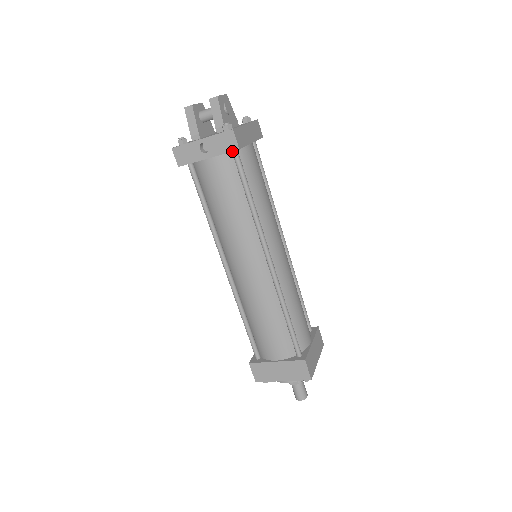
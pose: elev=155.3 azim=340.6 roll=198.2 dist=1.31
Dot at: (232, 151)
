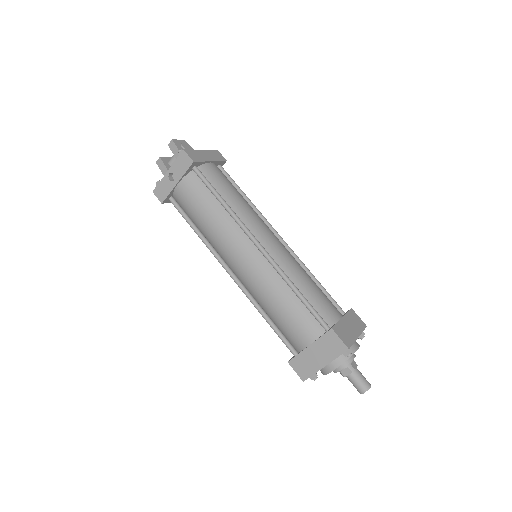
Dot at: (190, 166)
